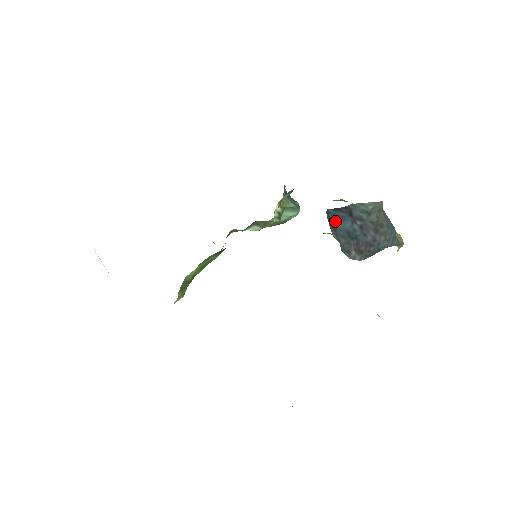
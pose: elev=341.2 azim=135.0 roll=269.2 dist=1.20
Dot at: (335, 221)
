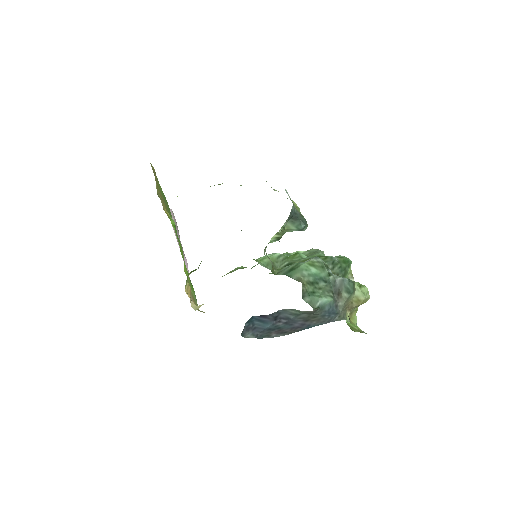
Dot at: (257, 323)
